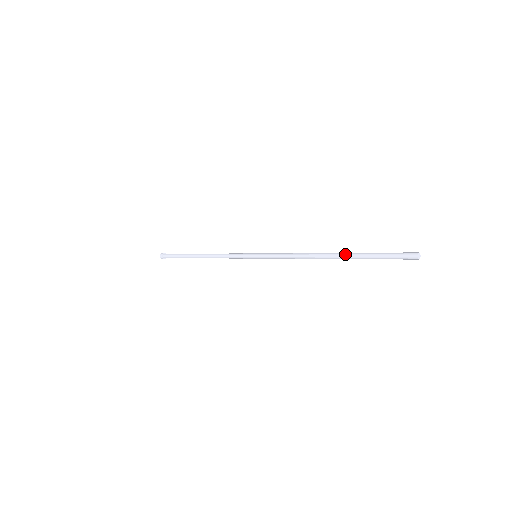
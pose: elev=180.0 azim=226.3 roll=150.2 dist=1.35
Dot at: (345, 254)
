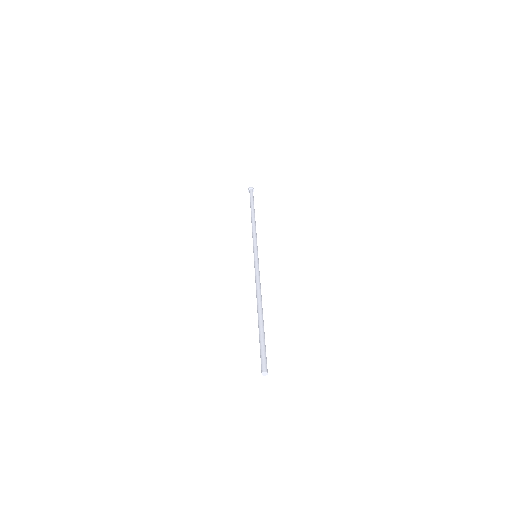
Dot at: (259, 320)
